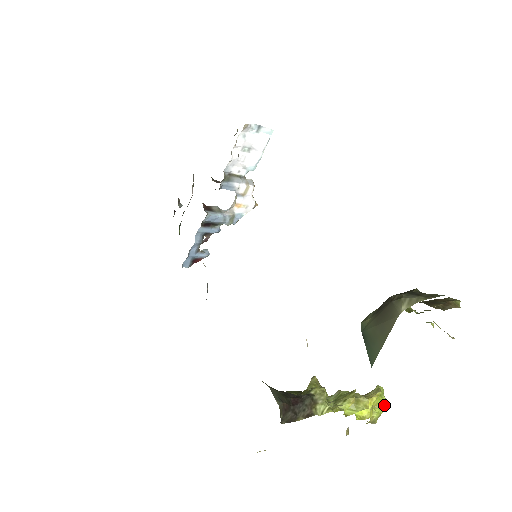
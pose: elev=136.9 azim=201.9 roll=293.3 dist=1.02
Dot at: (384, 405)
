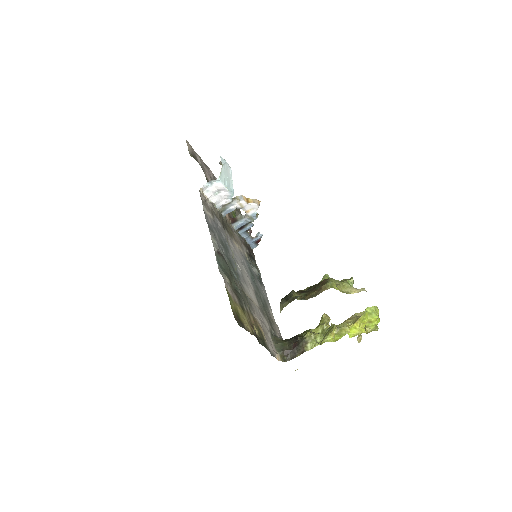
Dot at: (376, 319)
